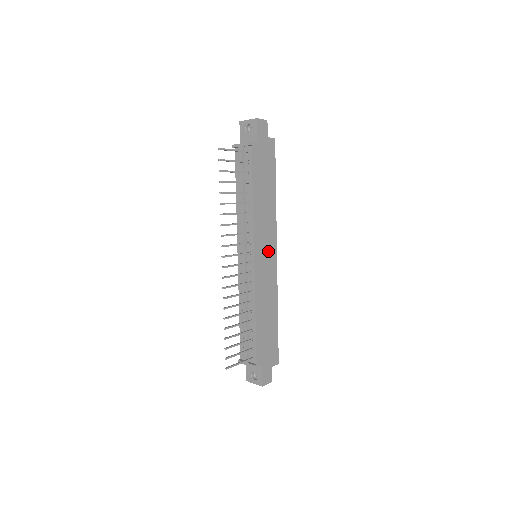
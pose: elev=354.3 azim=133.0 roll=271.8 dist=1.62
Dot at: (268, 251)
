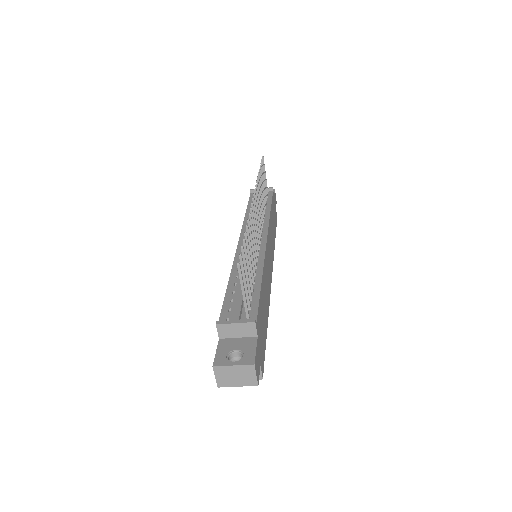
Dot at: (270, 259)
